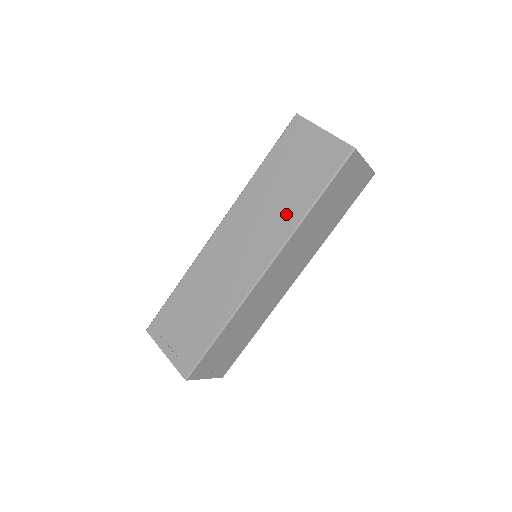
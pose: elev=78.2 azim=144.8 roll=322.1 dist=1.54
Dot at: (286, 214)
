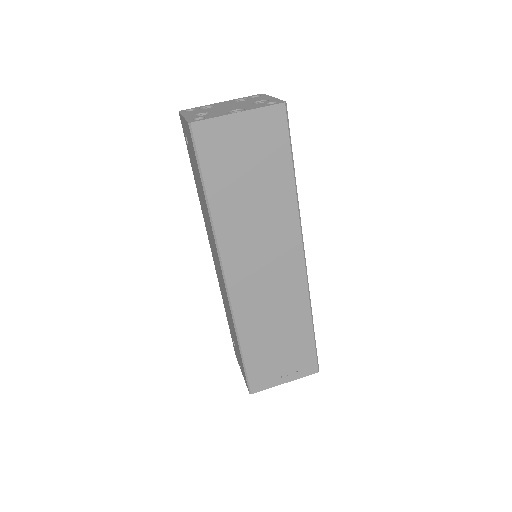
Dot at: (279, 209)
